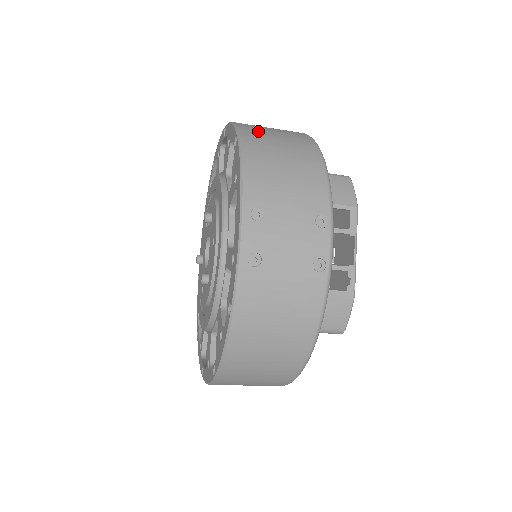
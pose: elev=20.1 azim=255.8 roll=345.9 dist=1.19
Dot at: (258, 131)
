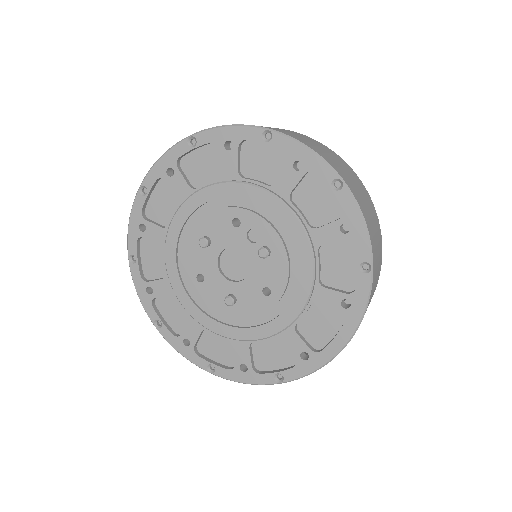
Dot at: (376, 247)
